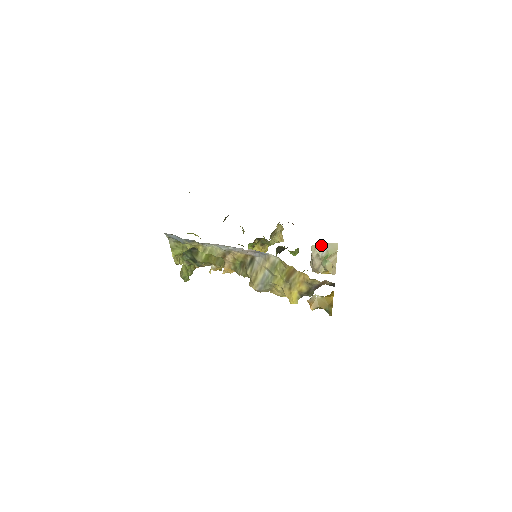
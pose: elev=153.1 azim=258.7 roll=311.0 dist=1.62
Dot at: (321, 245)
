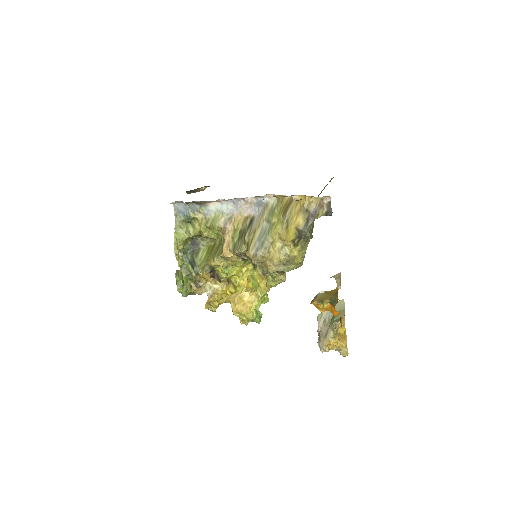
Dot at: occluded
